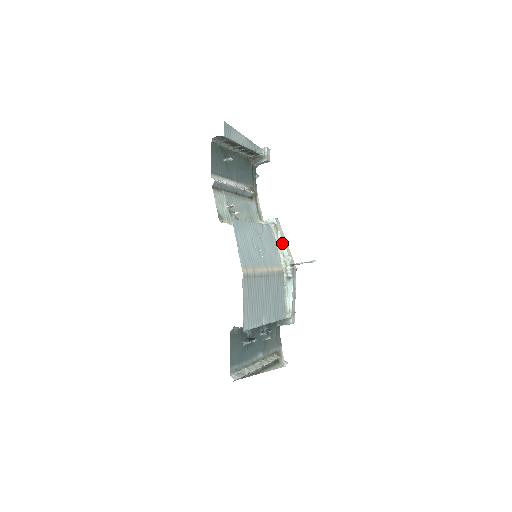
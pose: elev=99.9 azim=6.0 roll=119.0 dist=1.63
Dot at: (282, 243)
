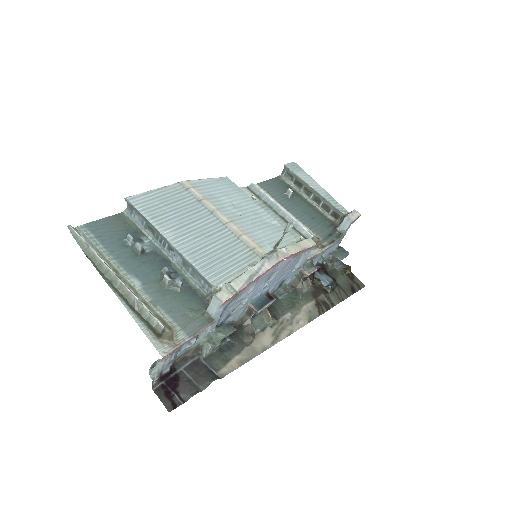
Dot at: (292, 245)
